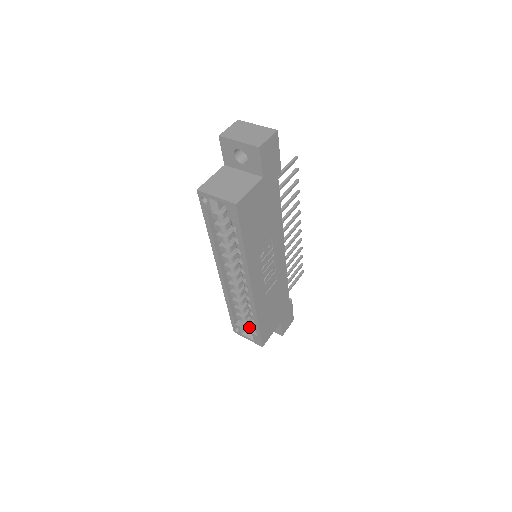
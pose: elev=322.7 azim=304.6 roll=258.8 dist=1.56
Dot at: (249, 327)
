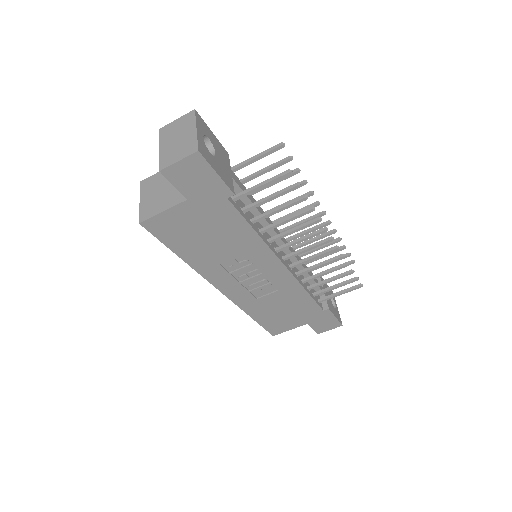
Dot at: occluded
